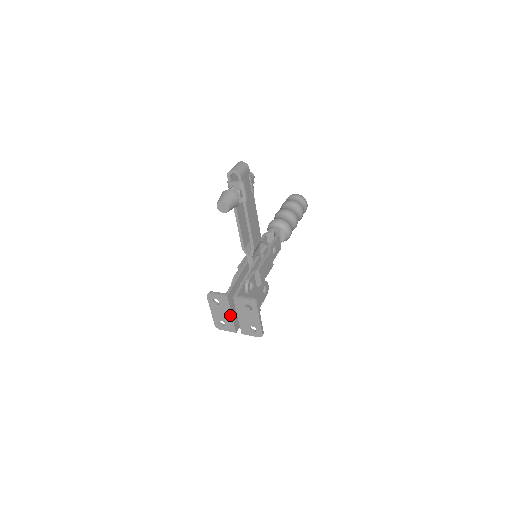
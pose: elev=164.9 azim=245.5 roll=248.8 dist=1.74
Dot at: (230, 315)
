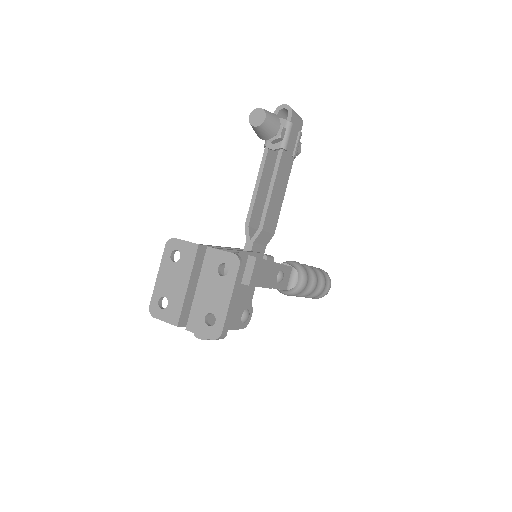
Dot at: (185, 285)
